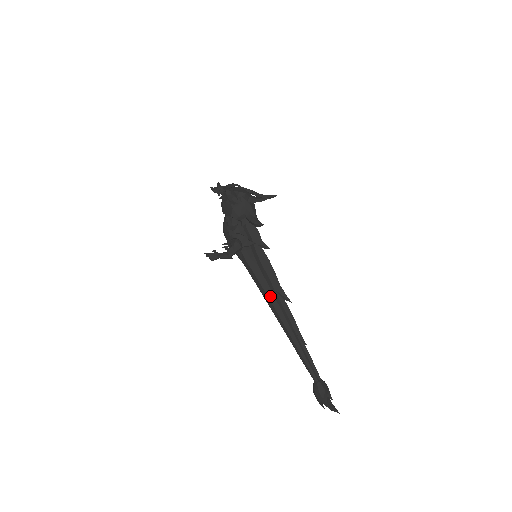
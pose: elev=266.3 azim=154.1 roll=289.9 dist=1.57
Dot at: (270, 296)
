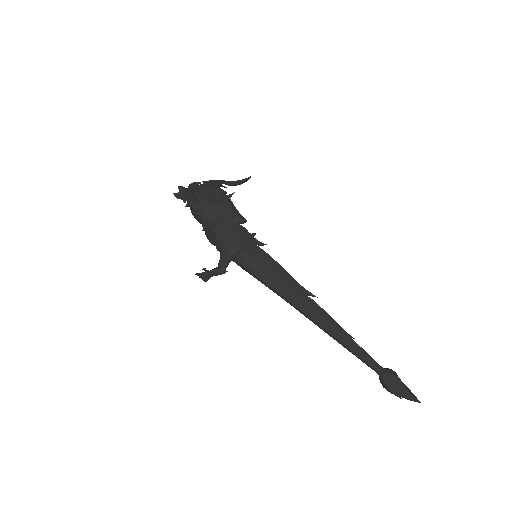
Dot at: (289, 298)
